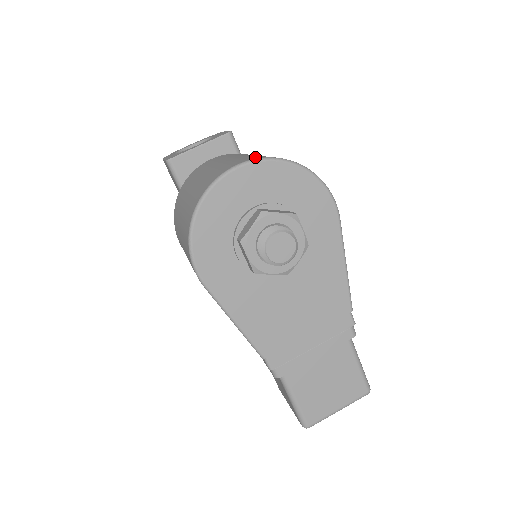
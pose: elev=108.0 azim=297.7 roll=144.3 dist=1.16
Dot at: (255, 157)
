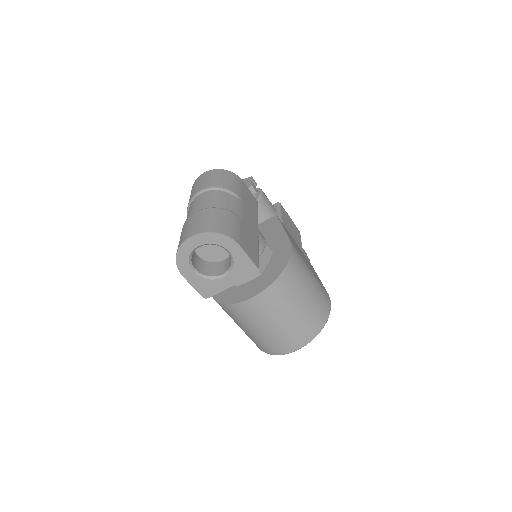
Dot at: (302, 340)
